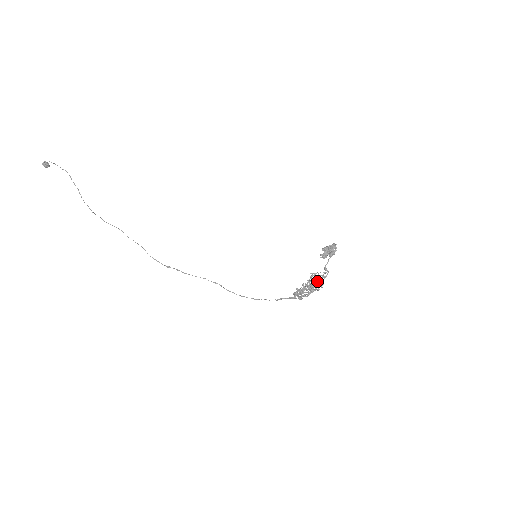
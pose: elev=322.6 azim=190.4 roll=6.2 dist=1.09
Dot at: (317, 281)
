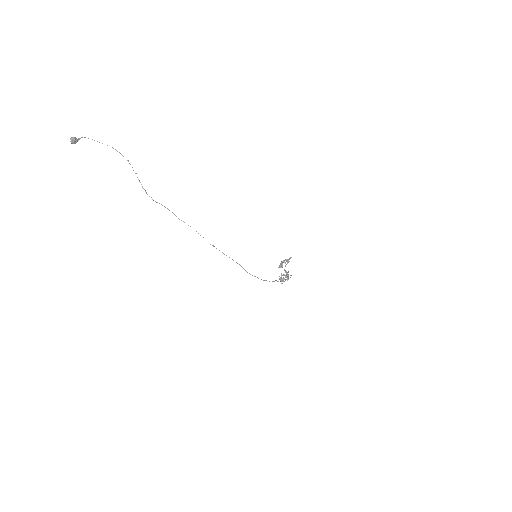
Dot at: occluded
